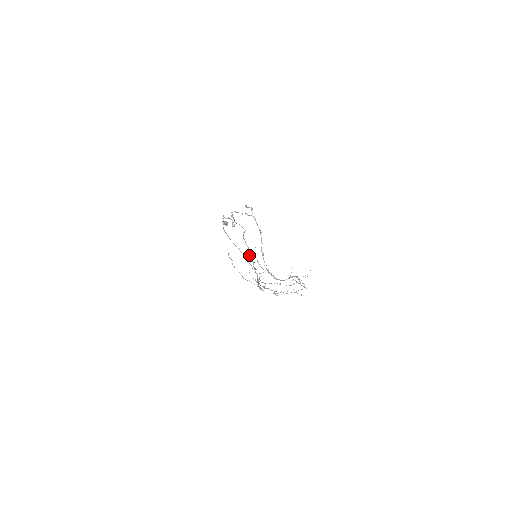
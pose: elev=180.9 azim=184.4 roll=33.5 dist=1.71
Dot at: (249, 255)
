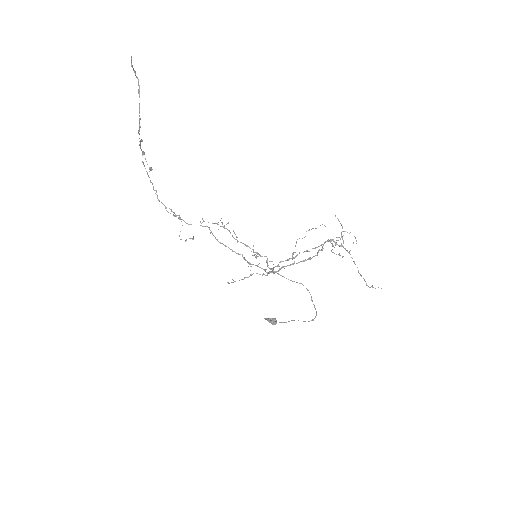
Dot at: (249, 263)
